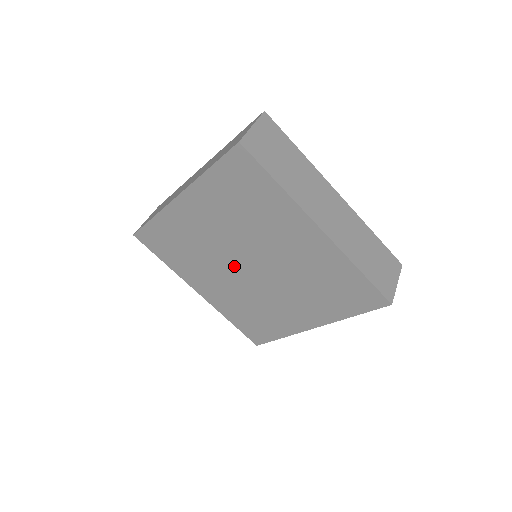
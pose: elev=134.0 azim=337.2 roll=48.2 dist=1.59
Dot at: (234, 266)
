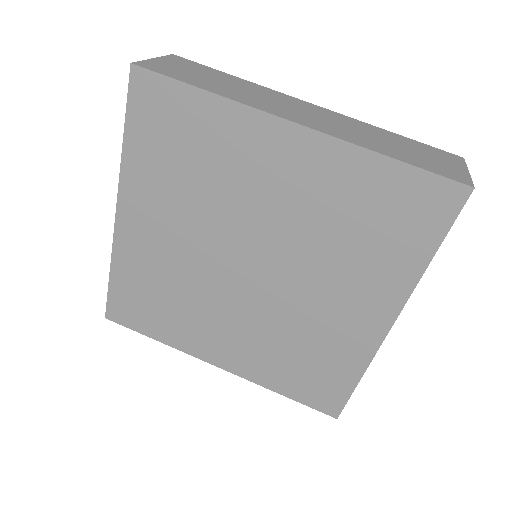
Dot at: (231, 282)
